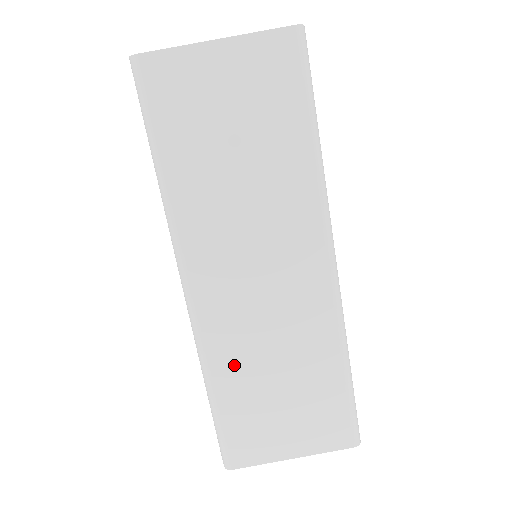
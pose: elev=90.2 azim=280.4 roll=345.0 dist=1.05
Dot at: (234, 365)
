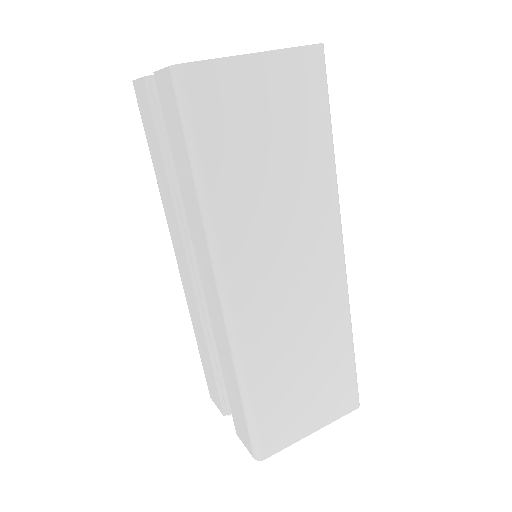
Dot at: (267, 361)
